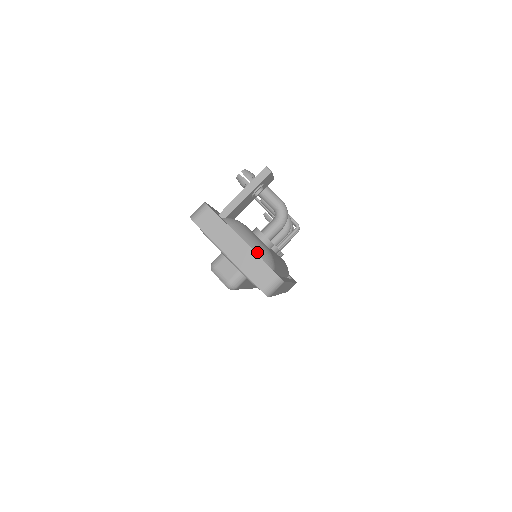
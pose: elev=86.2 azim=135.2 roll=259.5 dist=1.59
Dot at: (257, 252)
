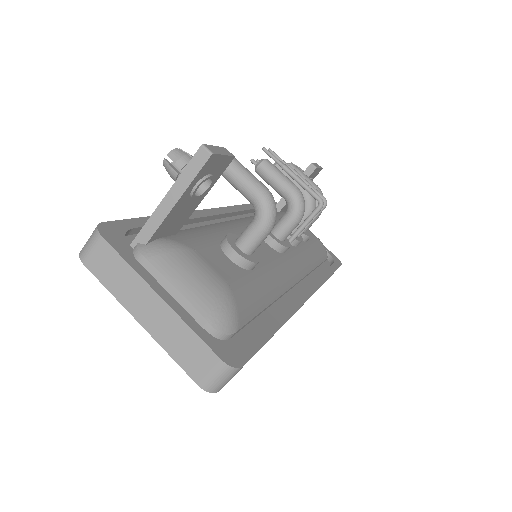
Dot at: (198, 307)
